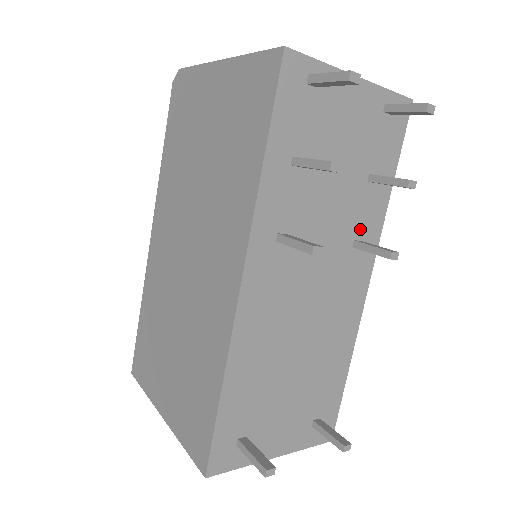
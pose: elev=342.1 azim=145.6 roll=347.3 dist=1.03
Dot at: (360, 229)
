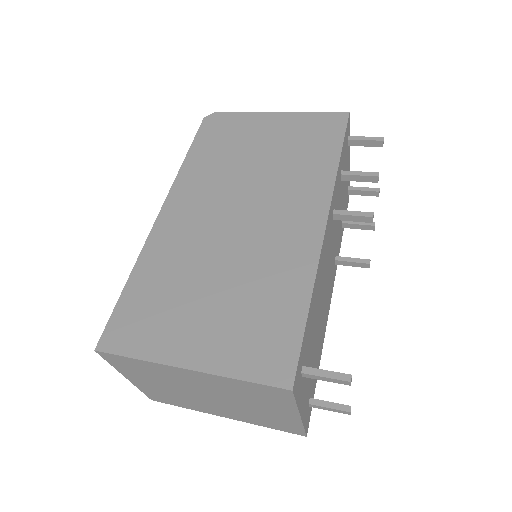
Dot at: (337, 251)
